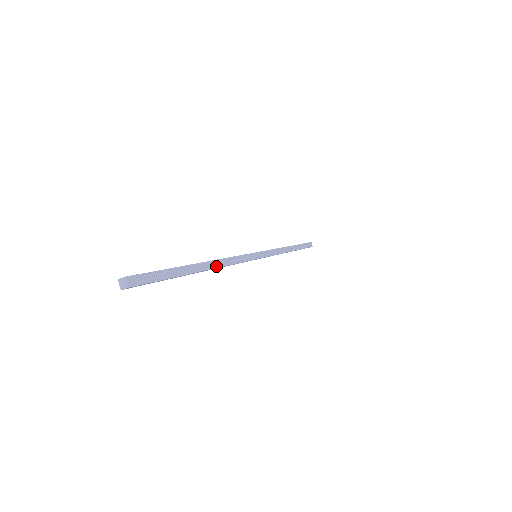
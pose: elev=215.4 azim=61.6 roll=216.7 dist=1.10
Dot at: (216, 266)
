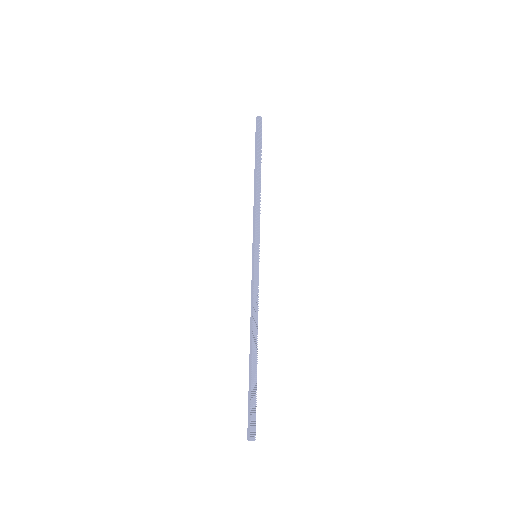
Dot at: (257, 333)
